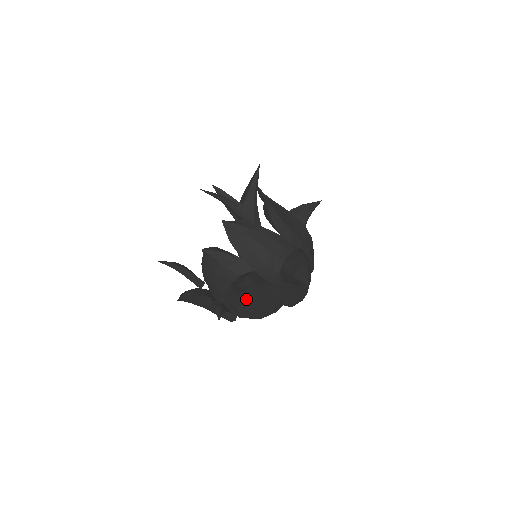
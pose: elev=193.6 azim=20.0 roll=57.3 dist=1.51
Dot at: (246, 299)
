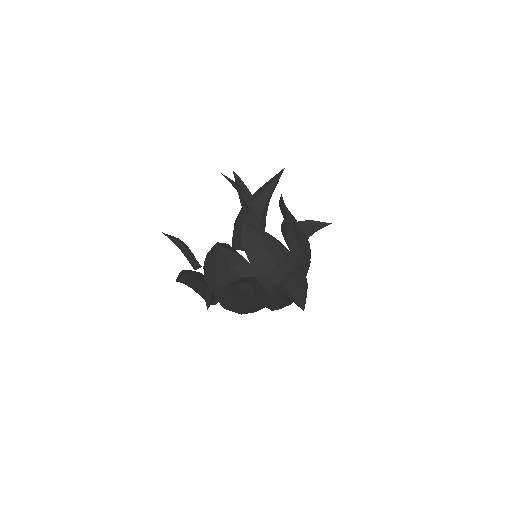
Dot at: (239, 299)
